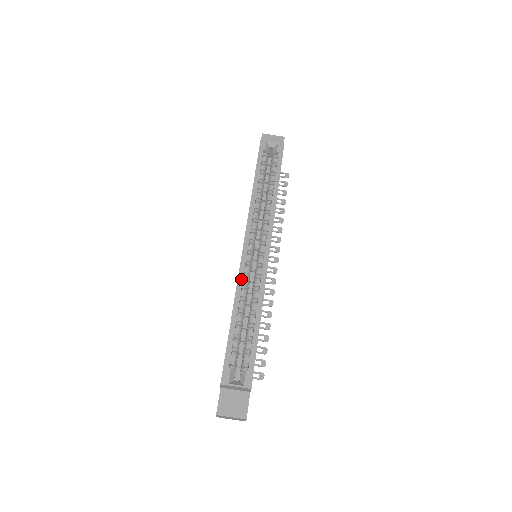
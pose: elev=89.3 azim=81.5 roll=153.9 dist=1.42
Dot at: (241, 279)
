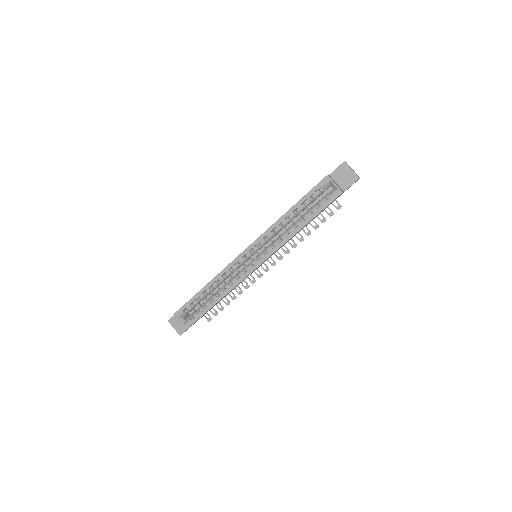
Dot at: (226, 270)
